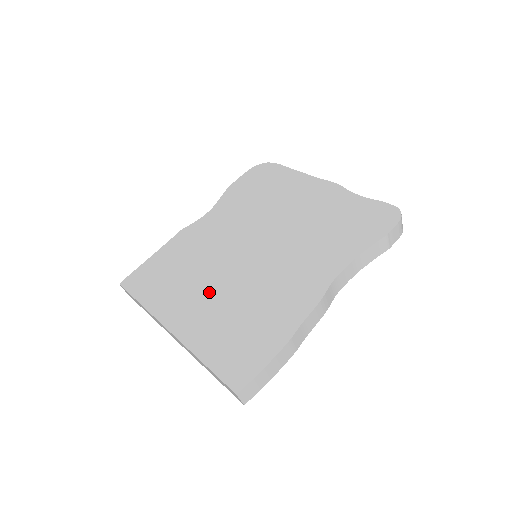
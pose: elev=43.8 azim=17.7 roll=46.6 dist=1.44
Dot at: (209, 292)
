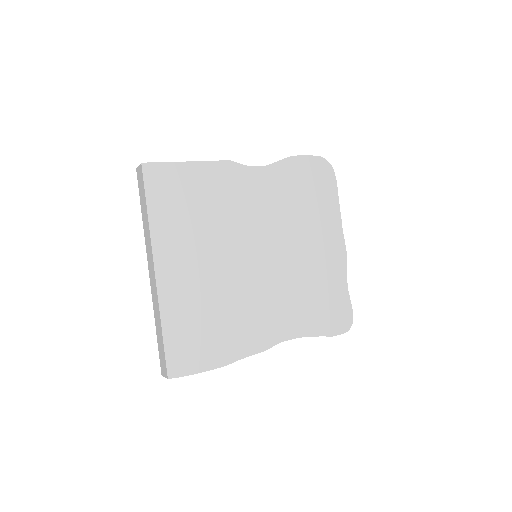
Dot at: (206, 264)
